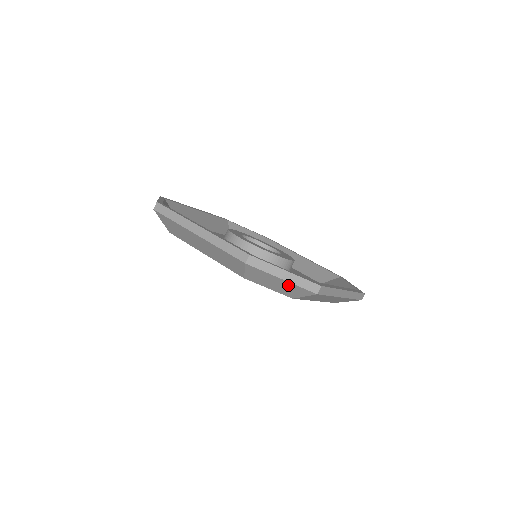
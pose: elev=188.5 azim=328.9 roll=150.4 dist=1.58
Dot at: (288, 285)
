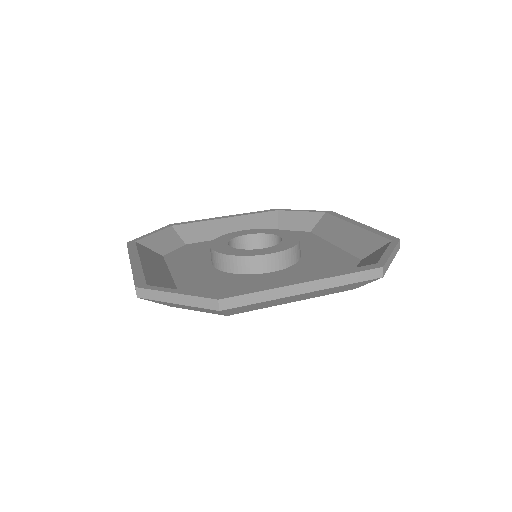
Dot at: (192, 307)
